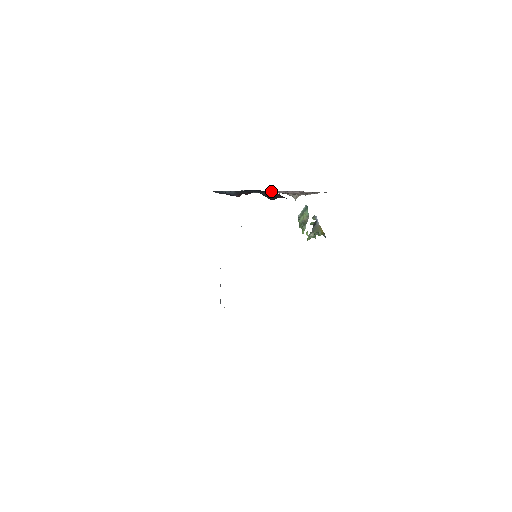
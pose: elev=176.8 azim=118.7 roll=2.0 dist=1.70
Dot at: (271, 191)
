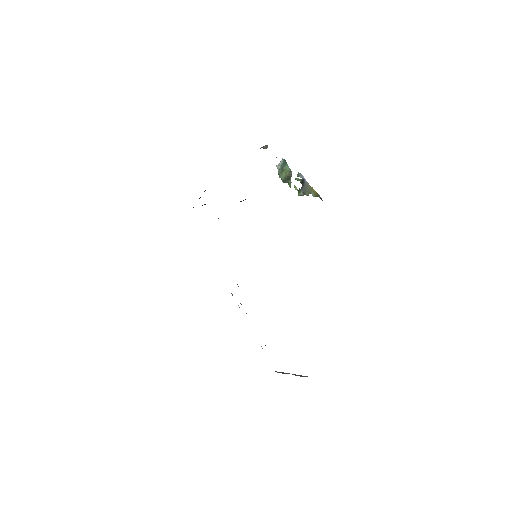
Dot at: occluded
